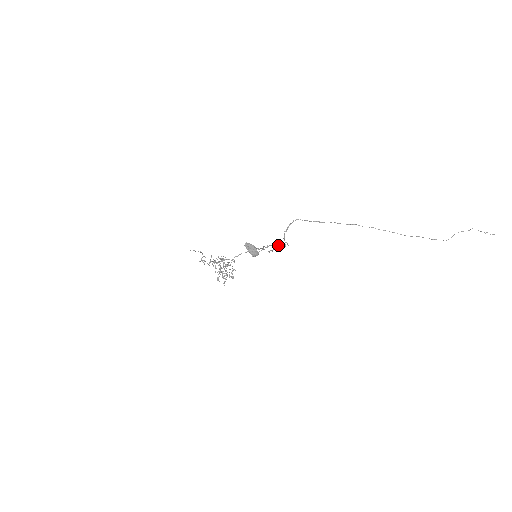
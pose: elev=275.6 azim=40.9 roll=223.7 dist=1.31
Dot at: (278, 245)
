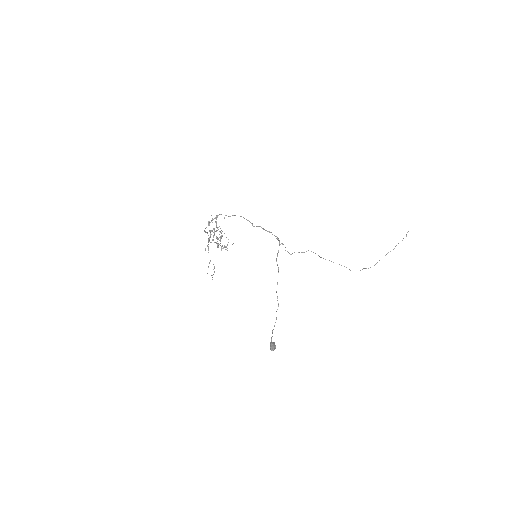
Dot at: (277, 239)
